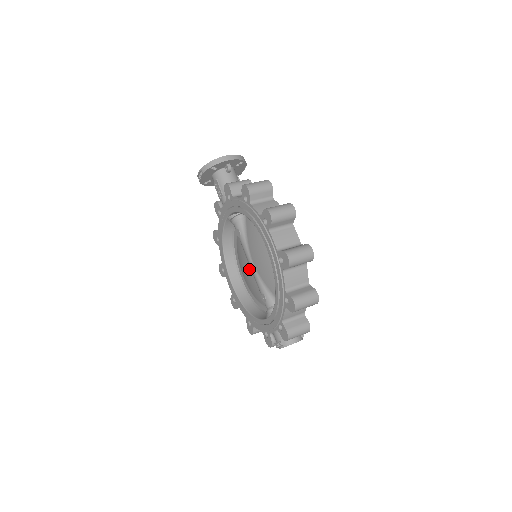
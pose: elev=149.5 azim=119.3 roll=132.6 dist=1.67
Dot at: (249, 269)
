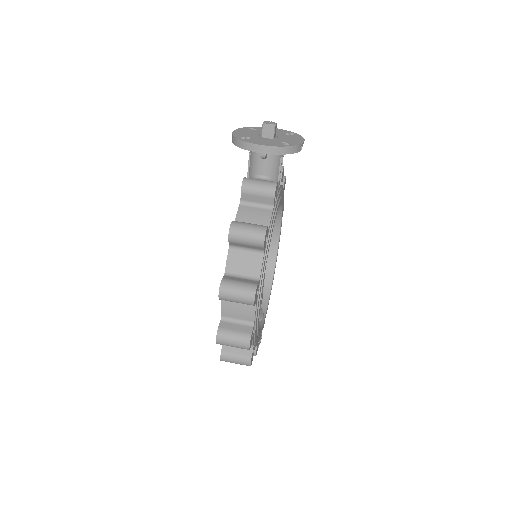
Dot at: occluded
